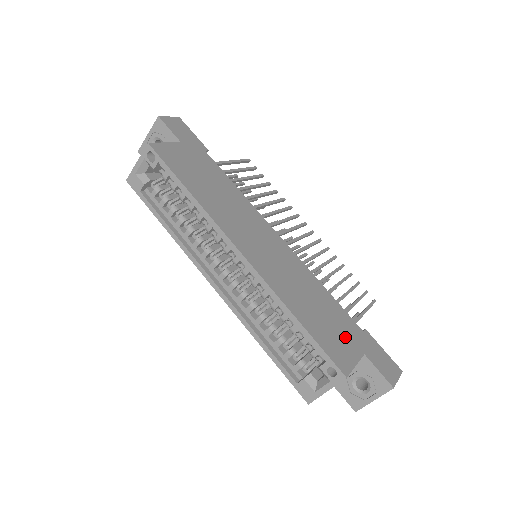
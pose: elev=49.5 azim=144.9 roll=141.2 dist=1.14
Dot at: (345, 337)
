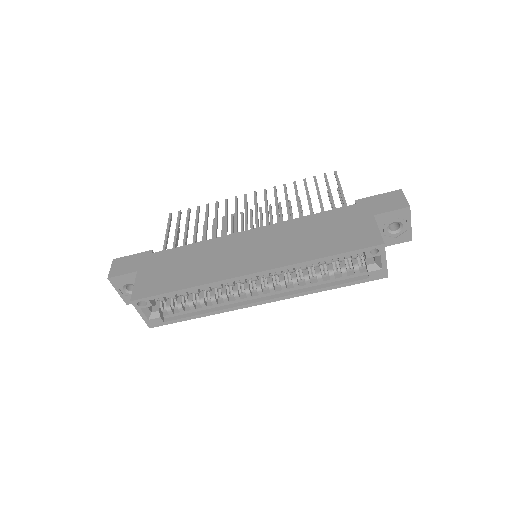
Dot at: (353, 224)
